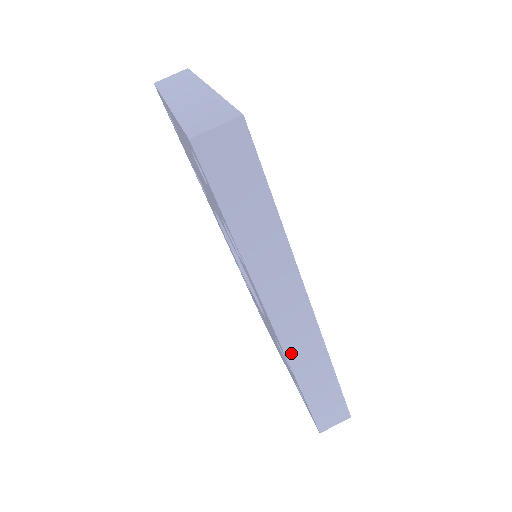
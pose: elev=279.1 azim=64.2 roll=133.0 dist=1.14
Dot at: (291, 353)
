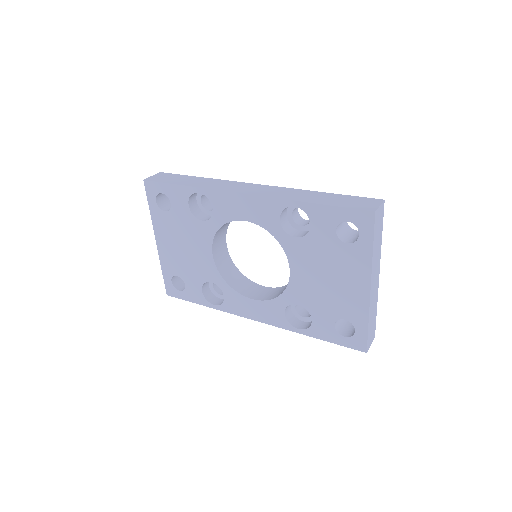
Dot at: (274, 196)
